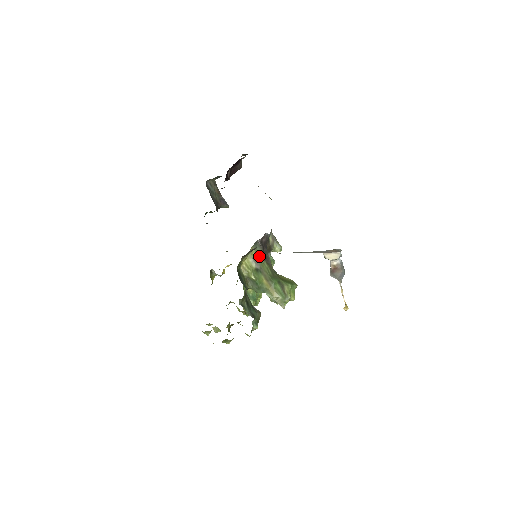
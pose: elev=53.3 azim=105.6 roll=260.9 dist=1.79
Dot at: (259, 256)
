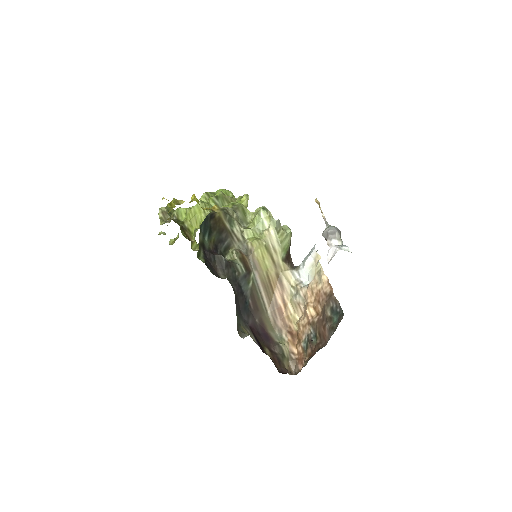
Dot at: occluded
